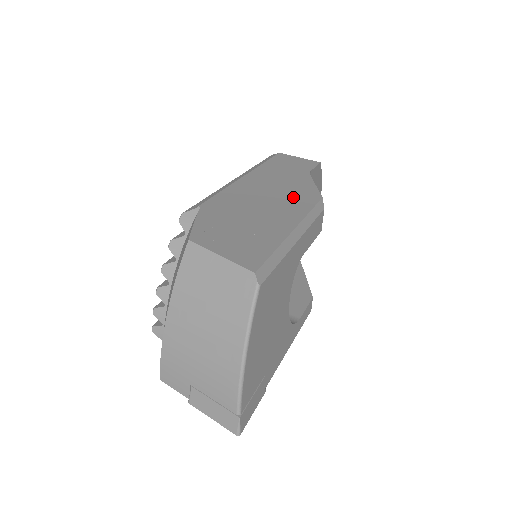
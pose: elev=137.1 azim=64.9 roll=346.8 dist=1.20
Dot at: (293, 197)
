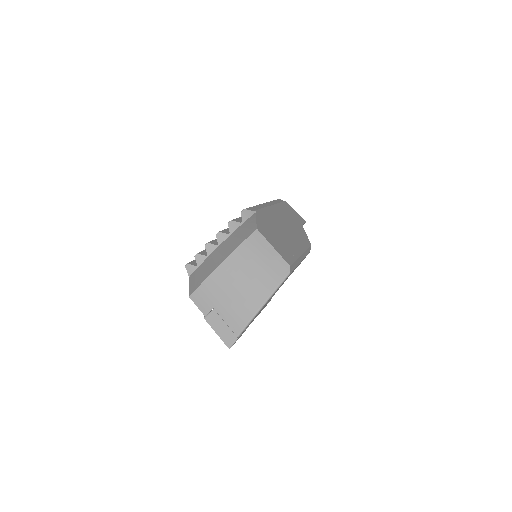
Dot at: (298, 235)
